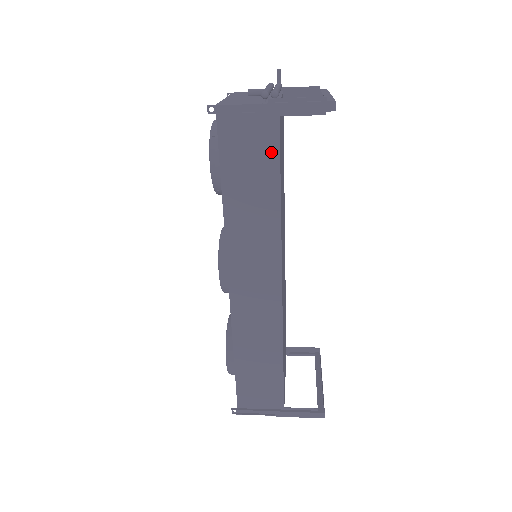
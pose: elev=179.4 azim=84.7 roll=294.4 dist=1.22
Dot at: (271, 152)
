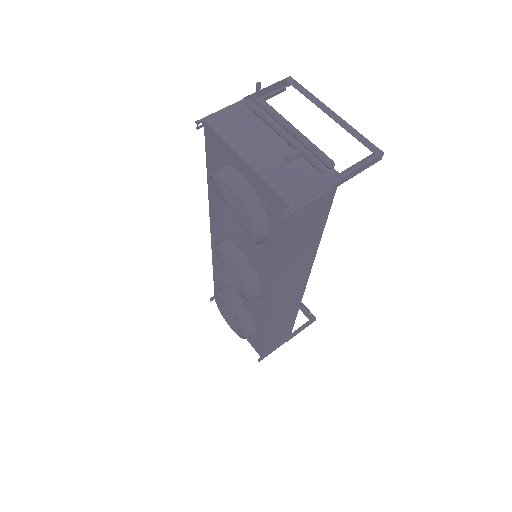
Dot at: (324, 211)
